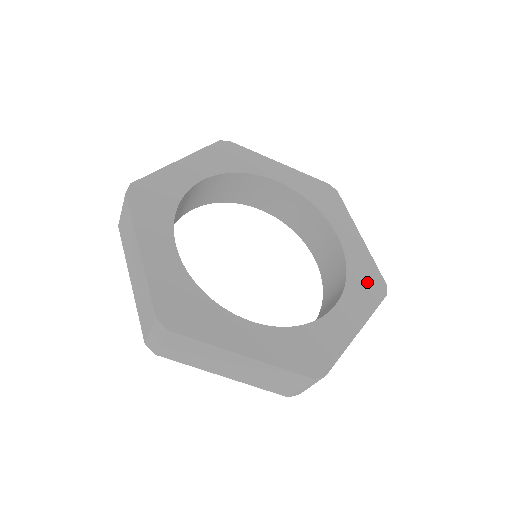
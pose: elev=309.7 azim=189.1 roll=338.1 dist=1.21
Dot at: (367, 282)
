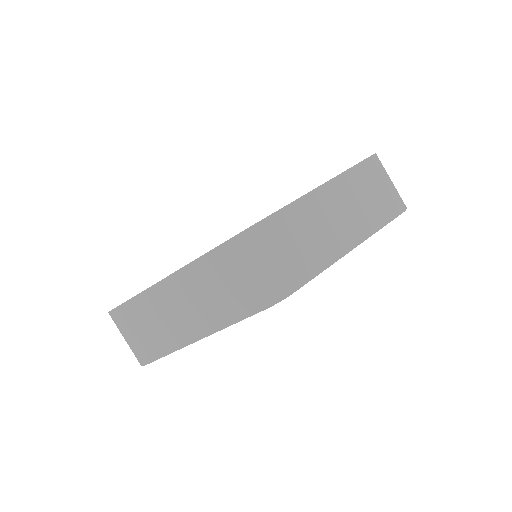
Dot at: occluded
